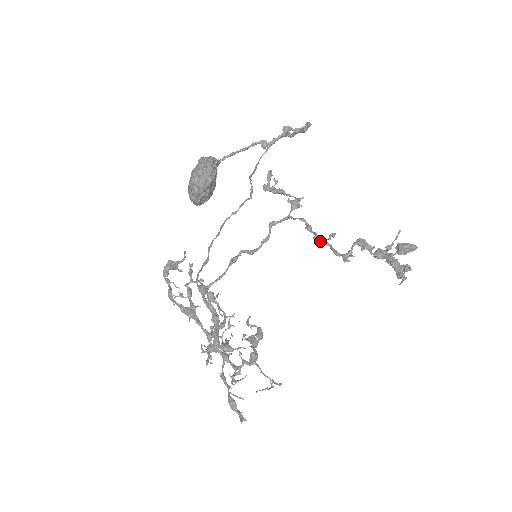
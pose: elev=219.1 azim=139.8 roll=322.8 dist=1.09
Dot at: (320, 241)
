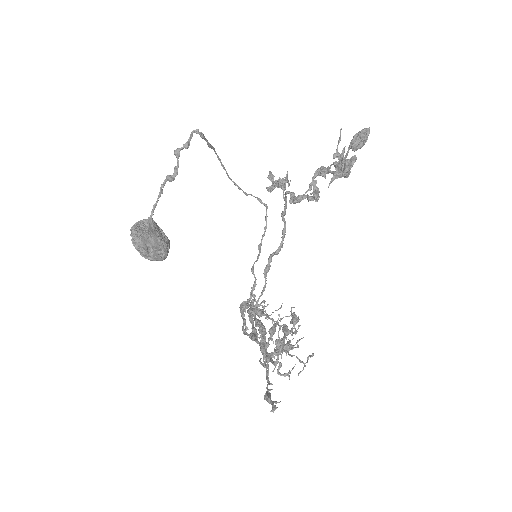
Dot at: (295, 200)
